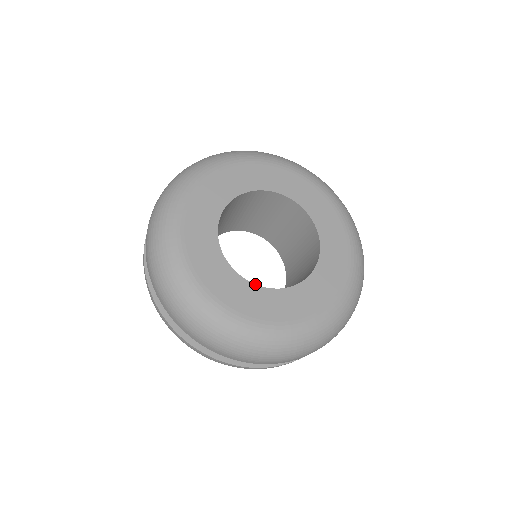
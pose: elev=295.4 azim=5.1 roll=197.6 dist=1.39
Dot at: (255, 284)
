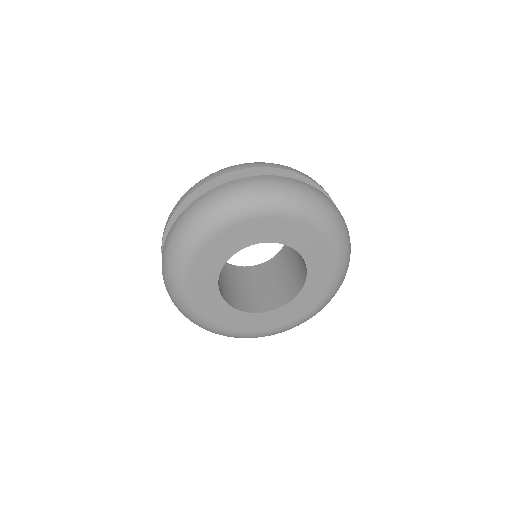
Dot at: (240, 311)
